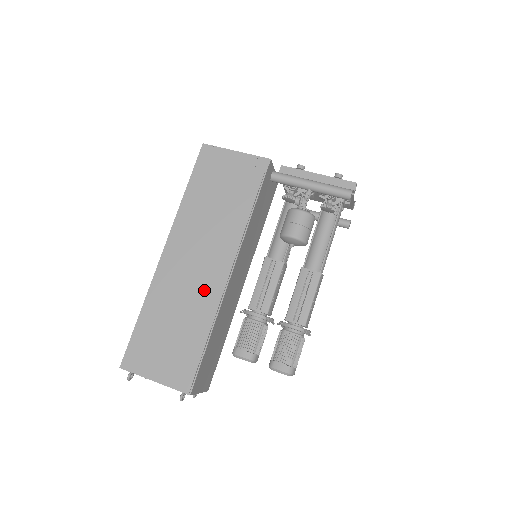
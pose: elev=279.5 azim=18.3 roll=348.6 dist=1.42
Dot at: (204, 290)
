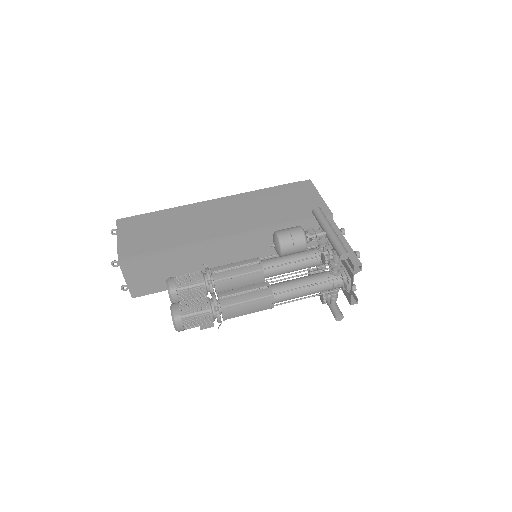
Dot at: (203, 230)
